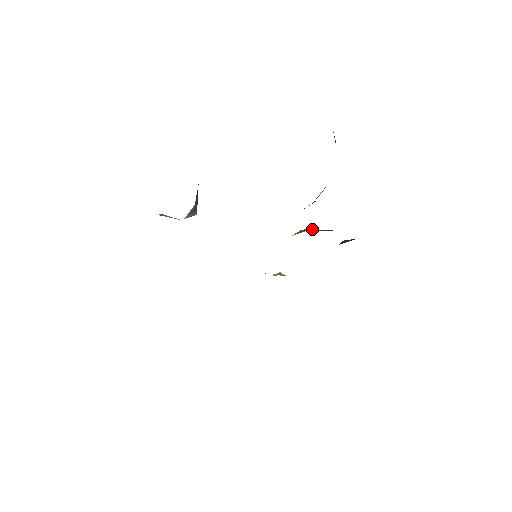
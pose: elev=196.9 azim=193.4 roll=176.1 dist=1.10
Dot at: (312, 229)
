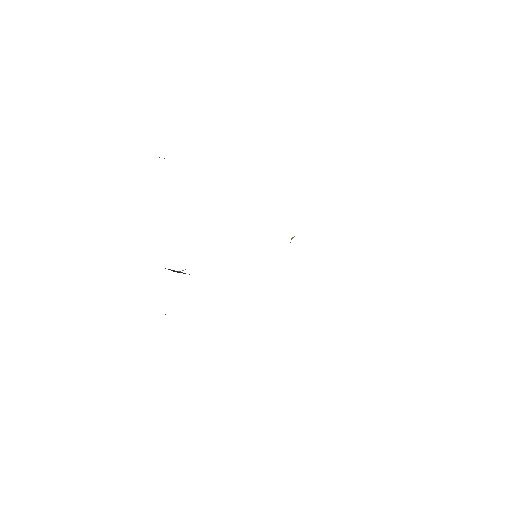
Dot at: occluded
